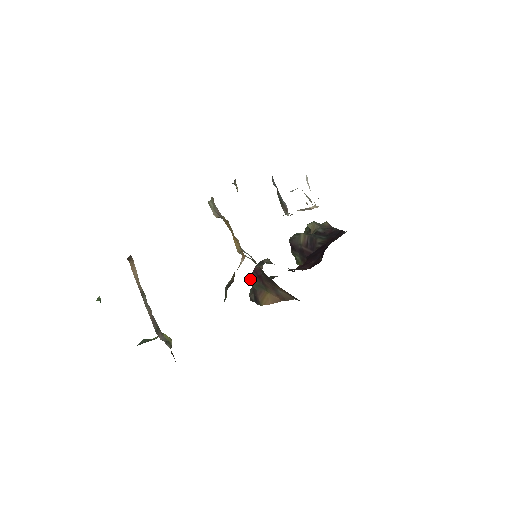
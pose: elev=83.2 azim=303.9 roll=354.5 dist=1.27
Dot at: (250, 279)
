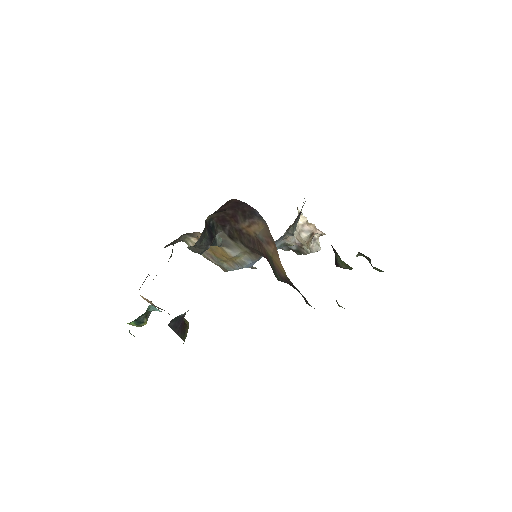
Dot at: occluded
